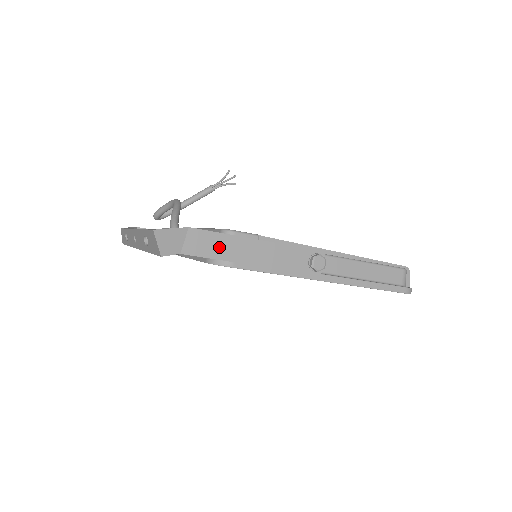
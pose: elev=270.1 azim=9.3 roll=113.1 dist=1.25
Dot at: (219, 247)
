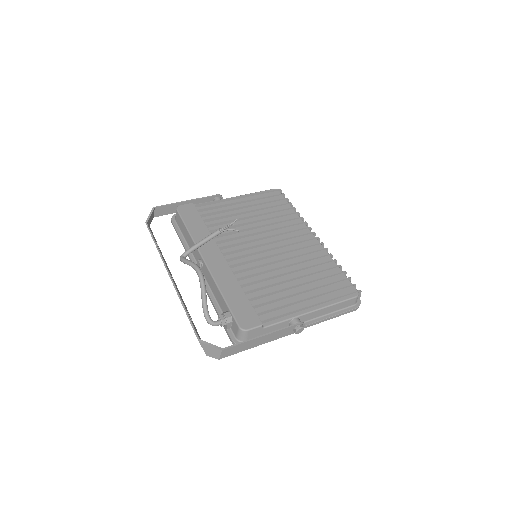
Dot at: (240, 348)
